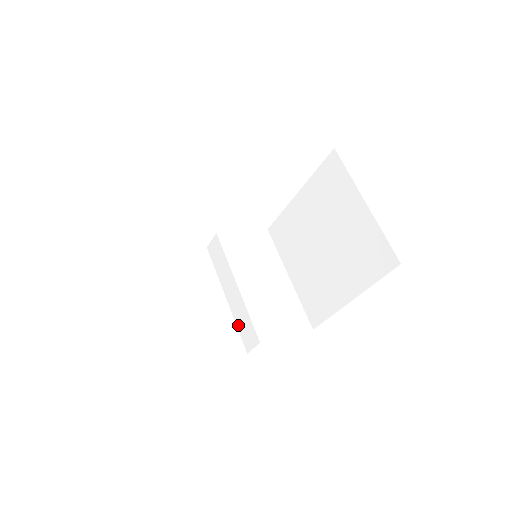
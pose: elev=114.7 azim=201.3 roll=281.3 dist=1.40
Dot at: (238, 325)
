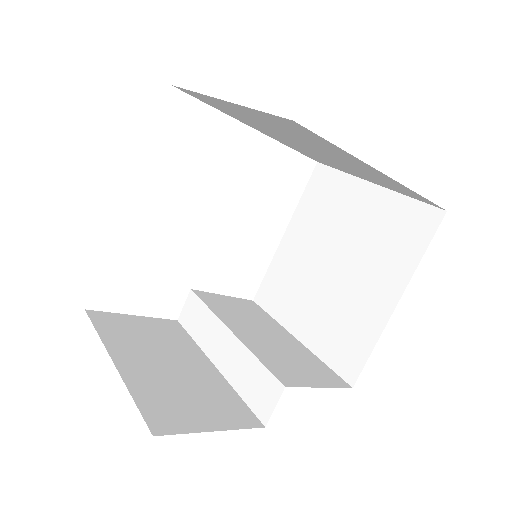
Dot at: (241, 391)
